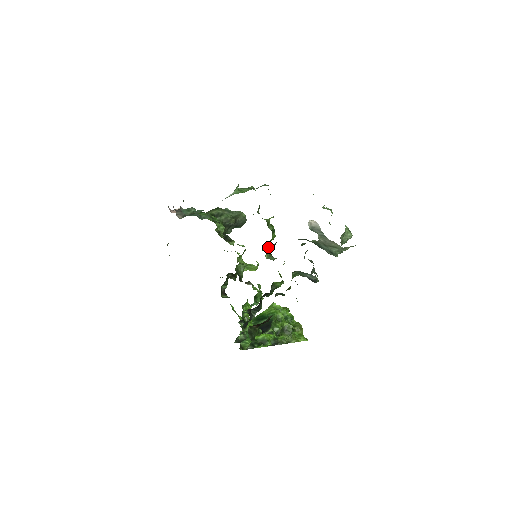
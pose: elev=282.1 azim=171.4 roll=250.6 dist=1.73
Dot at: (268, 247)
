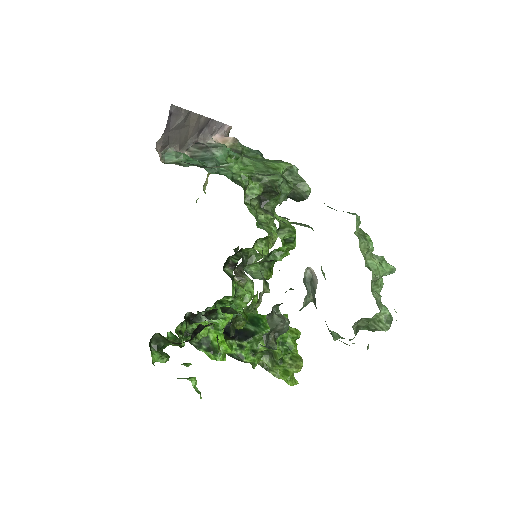
Dot at: (275, 256)
